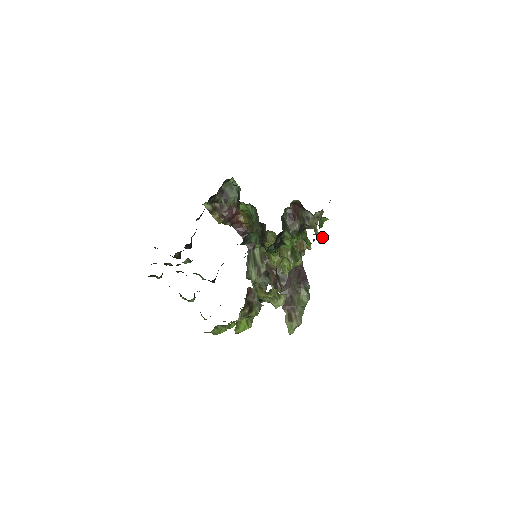
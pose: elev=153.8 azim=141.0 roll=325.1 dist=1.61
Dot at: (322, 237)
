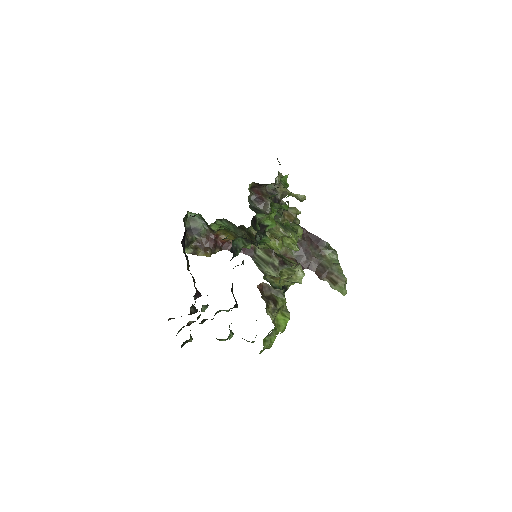
Dot at: (299, 195)
